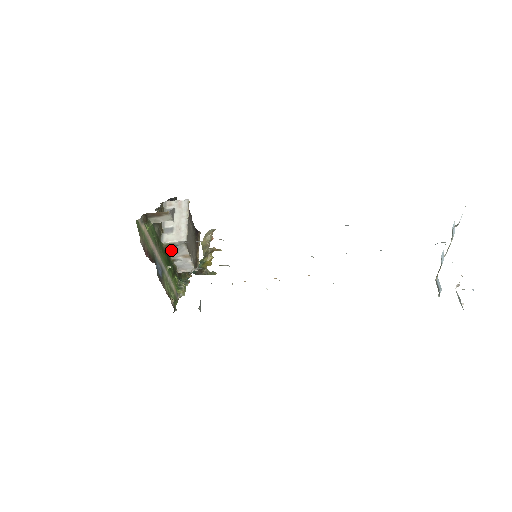
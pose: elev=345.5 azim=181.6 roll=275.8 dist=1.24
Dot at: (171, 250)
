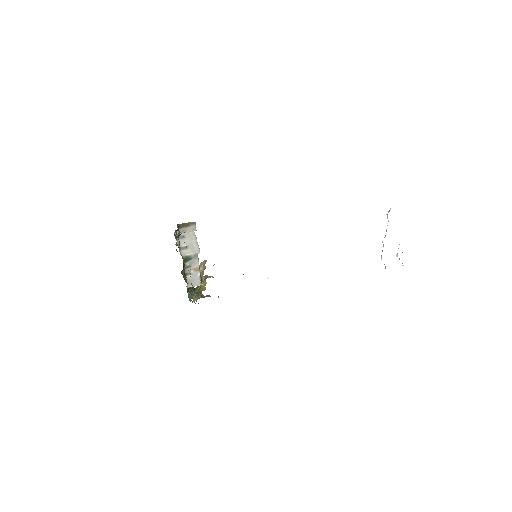
Dot at: (186, 264)
